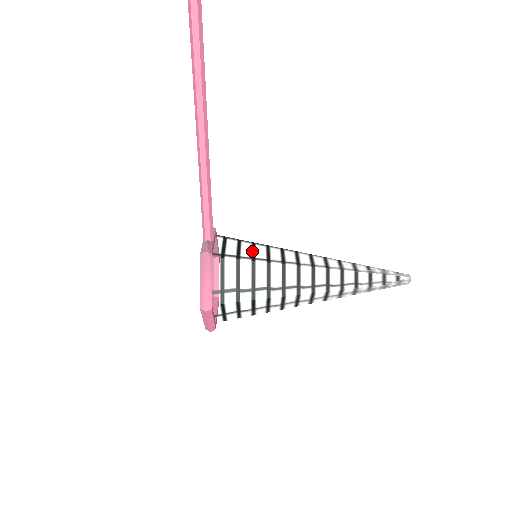
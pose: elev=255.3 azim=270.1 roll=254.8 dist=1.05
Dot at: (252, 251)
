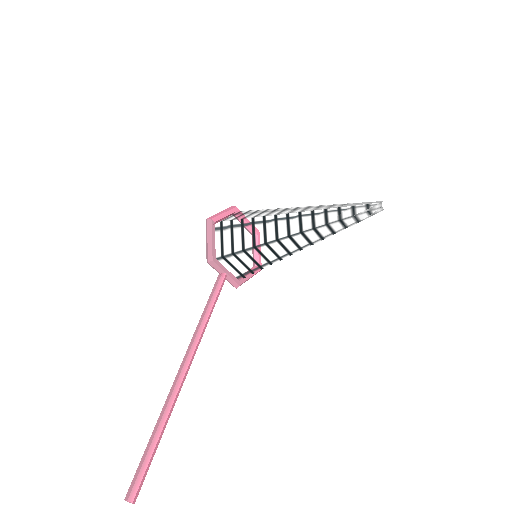
Dot at: (252, 261)
